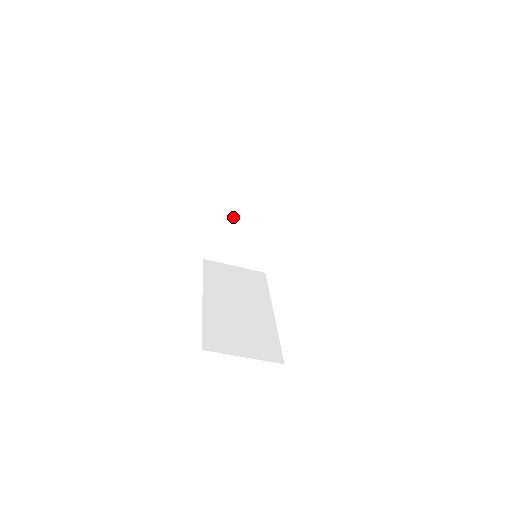
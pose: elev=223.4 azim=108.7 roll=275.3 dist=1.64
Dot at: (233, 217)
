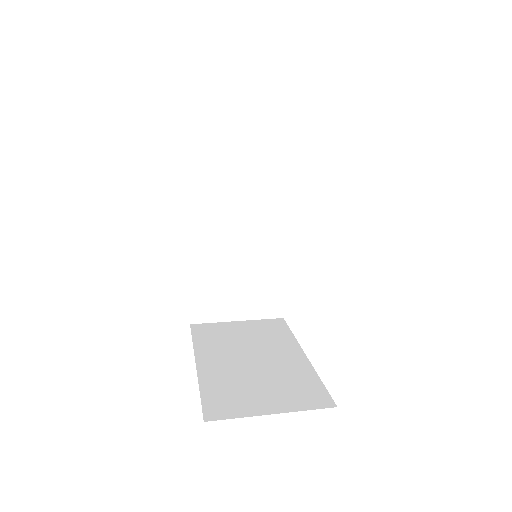
Dot at: occluded
